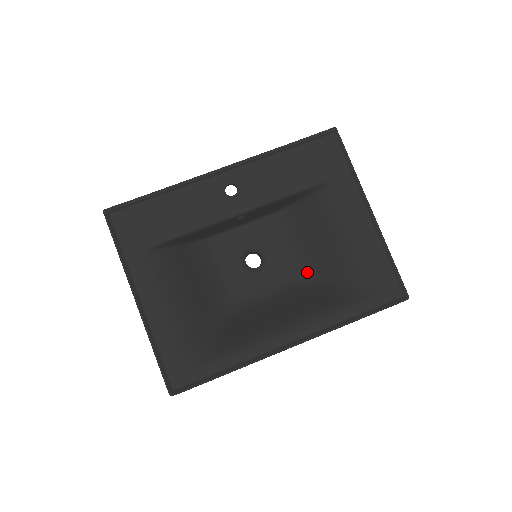
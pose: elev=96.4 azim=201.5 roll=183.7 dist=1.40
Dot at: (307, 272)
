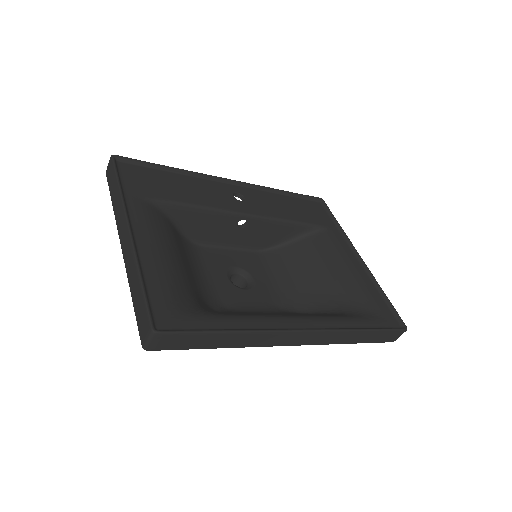
Dot at: (296, 303)
